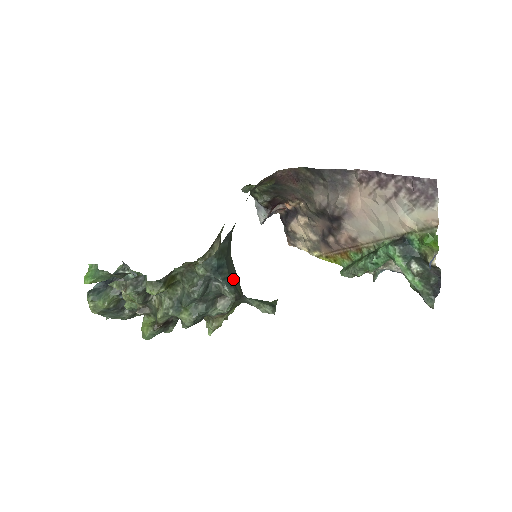
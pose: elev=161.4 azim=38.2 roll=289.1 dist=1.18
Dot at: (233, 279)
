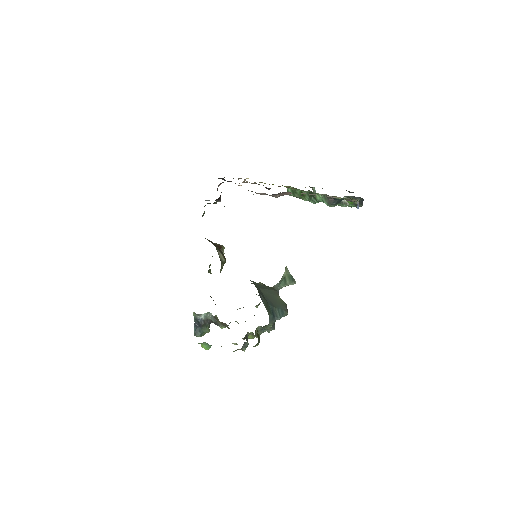
Dot at: (276, 302)
